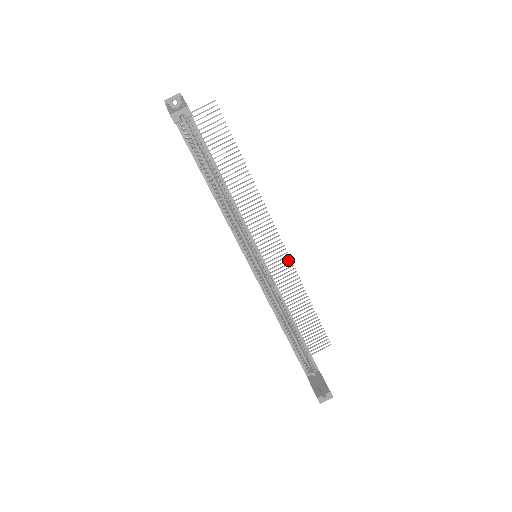
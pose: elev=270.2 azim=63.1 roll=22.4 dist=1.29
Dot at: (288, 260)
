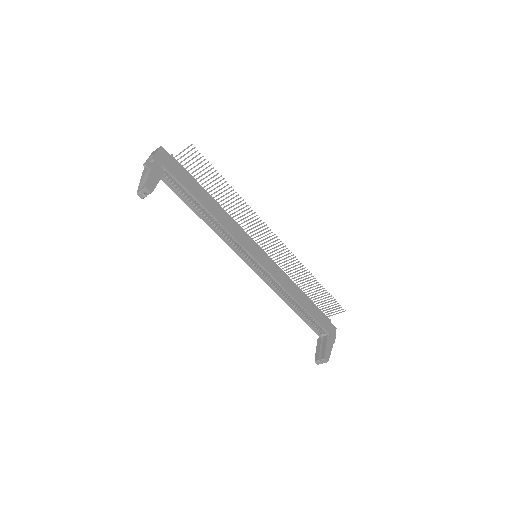
Dot at: (290, 253)
